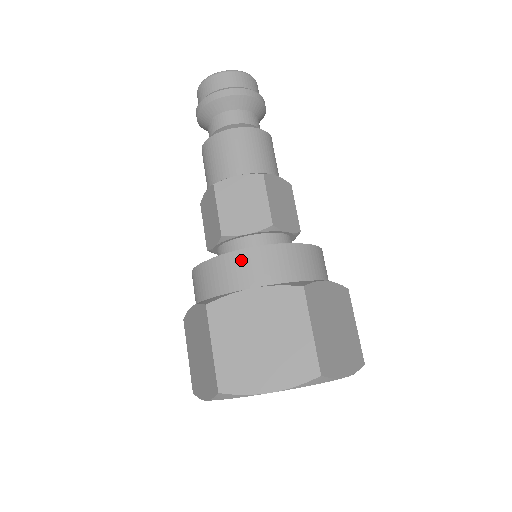
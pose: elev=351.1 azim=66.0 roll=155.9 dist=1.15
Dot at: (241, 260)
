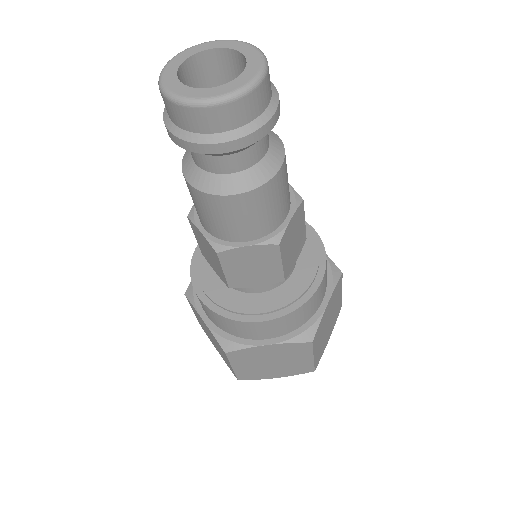
Dot at: (256, 327)
